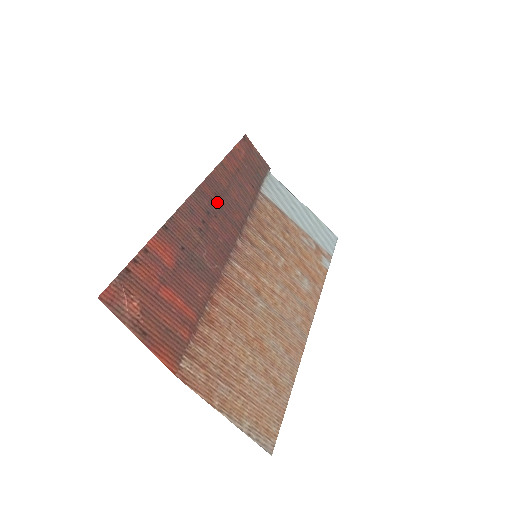
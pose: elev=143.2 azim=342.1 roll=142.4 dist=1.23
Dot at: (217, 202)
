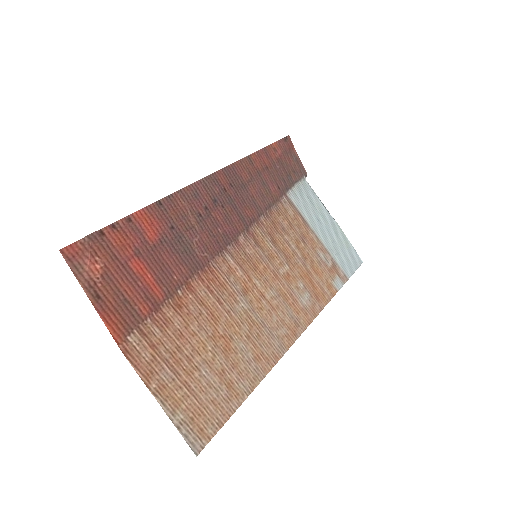
Dot at: (230, 193)
